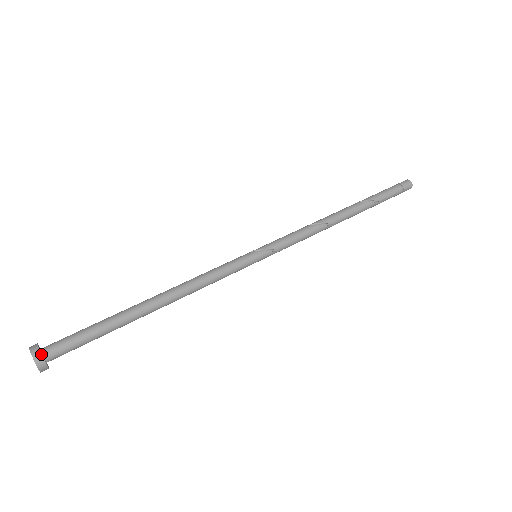
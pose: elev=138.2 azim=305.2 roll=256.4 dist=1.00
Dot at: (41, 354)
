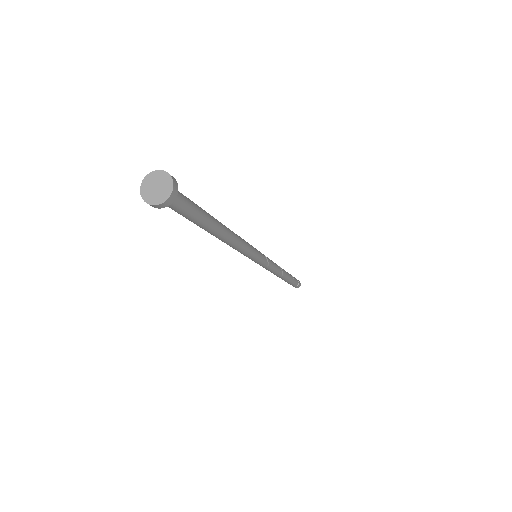
Dot at: (168, 174)
